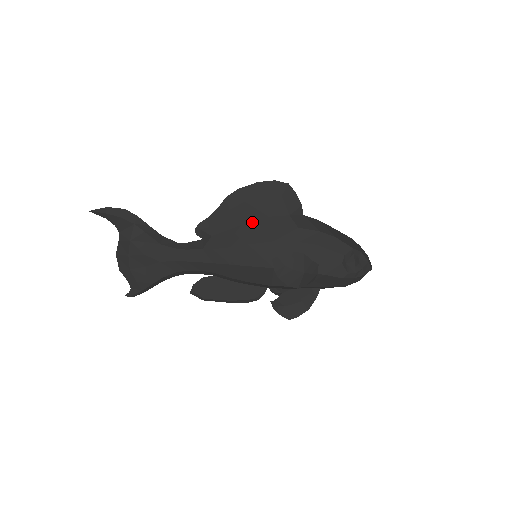
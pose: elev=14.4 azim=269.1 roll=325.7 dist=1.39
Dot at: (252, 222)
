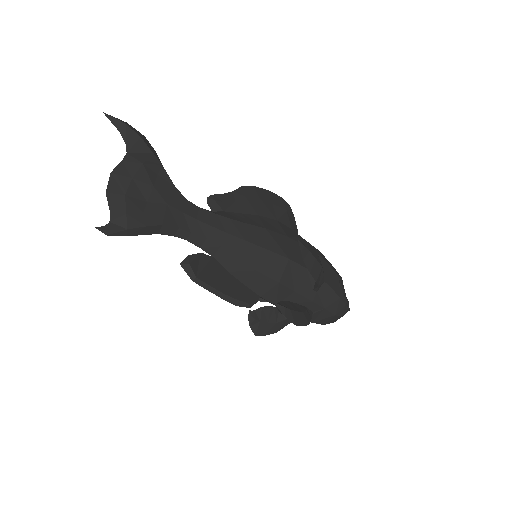
Dot at: (263, 217)
